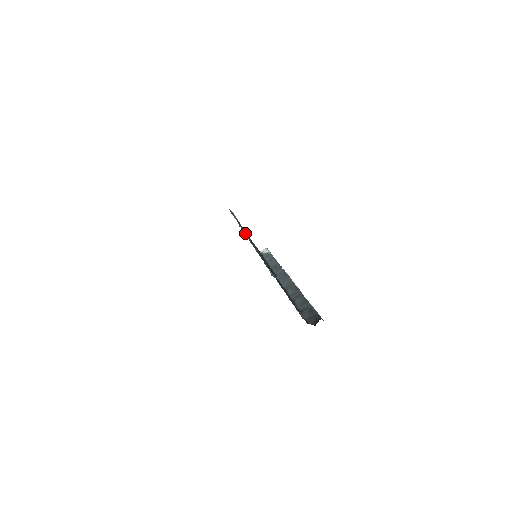
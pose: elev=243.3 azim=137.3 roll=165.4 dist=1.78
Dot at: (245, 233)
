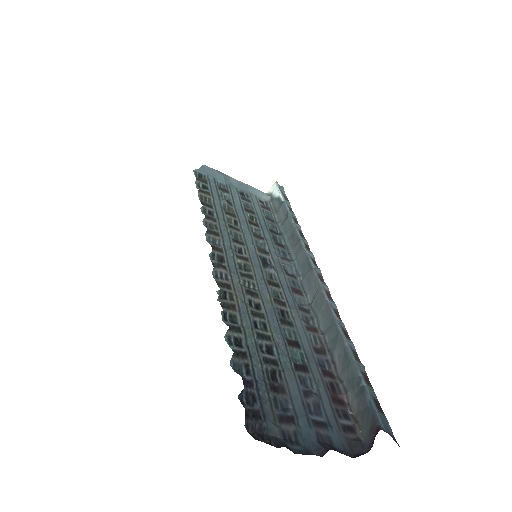
Dot at: (219, 259)
